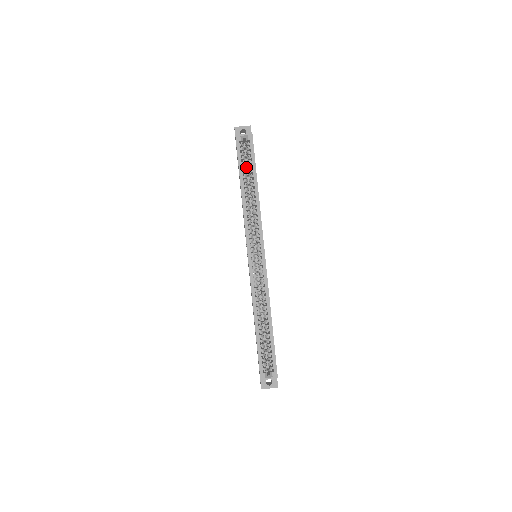
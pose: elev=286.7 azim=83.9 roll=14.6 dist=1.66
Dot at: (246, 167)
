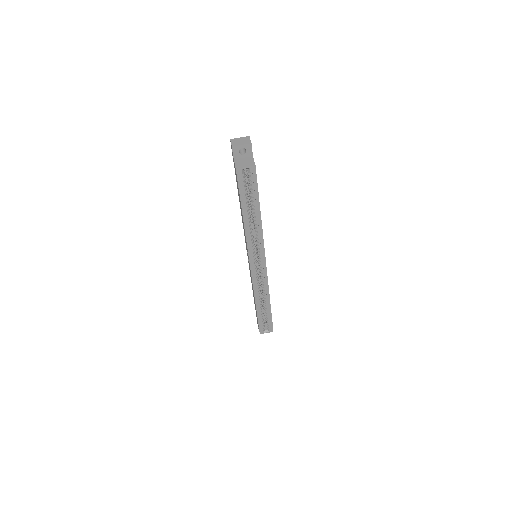
Dot at: (247, 193)
